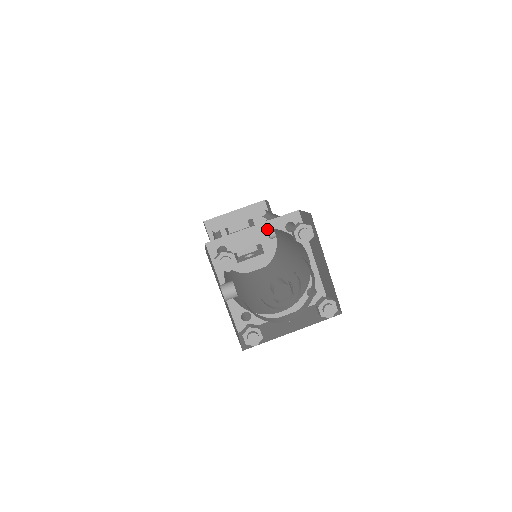
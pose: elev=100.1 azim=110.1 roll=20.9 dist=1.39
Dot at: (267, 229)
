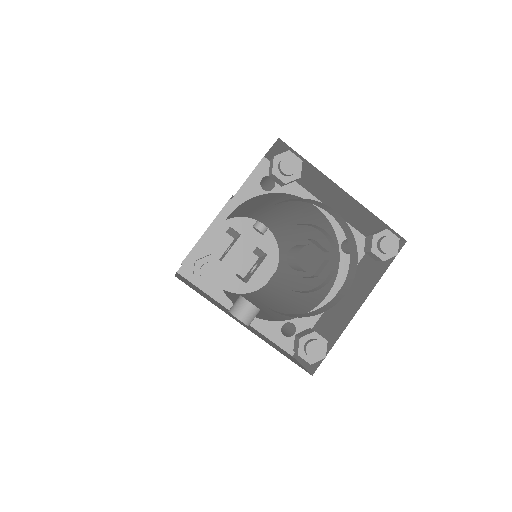
Dot at: occluded
